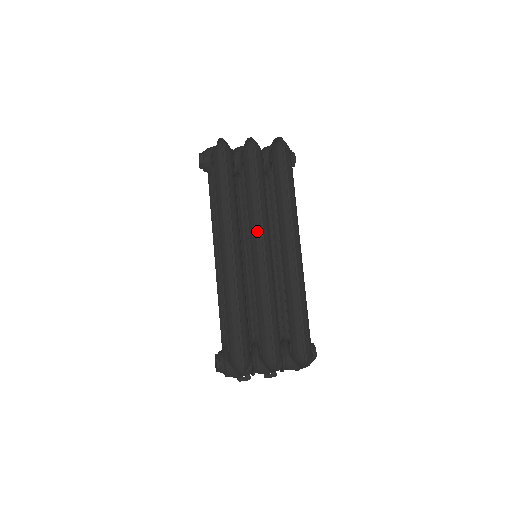
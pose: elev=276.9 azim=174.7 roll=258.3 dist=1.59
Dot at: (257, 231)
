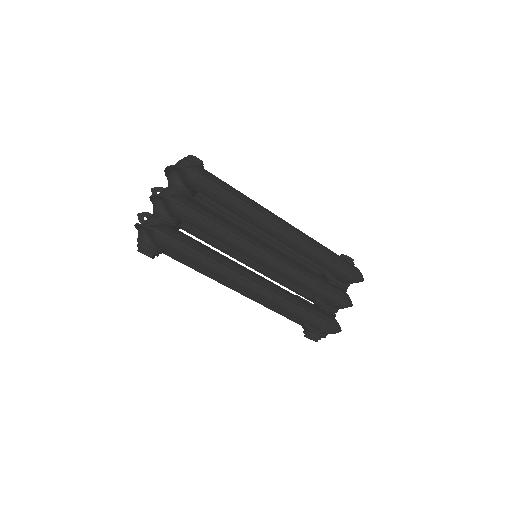
Dot at: (255, 253)
